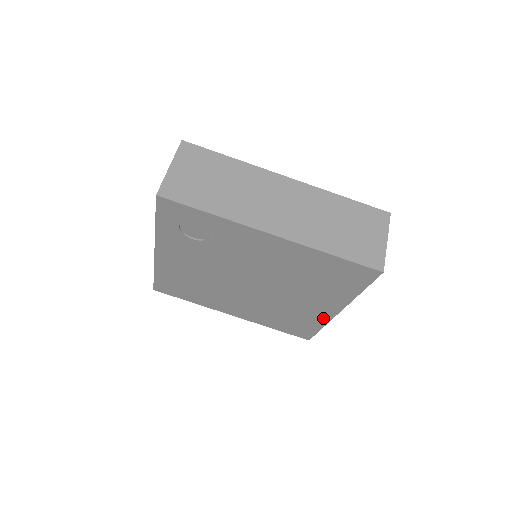
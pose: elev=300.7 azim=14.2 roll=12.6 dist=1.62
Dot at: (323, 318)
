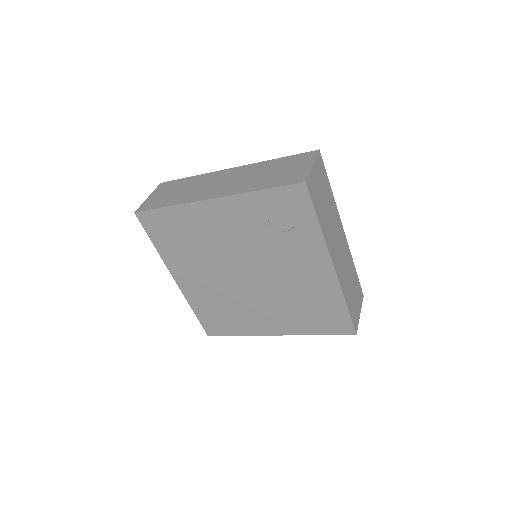
Dot at: (256, 331)
